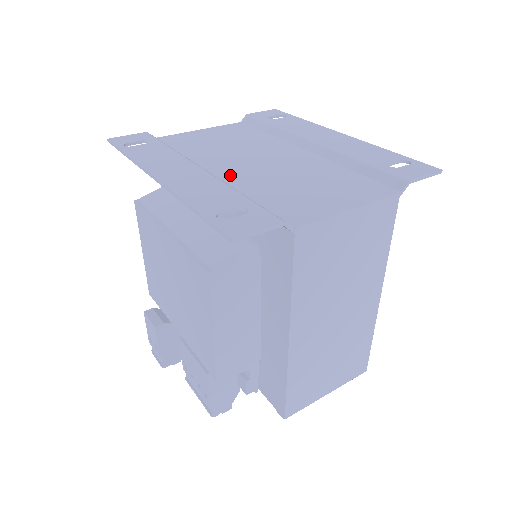
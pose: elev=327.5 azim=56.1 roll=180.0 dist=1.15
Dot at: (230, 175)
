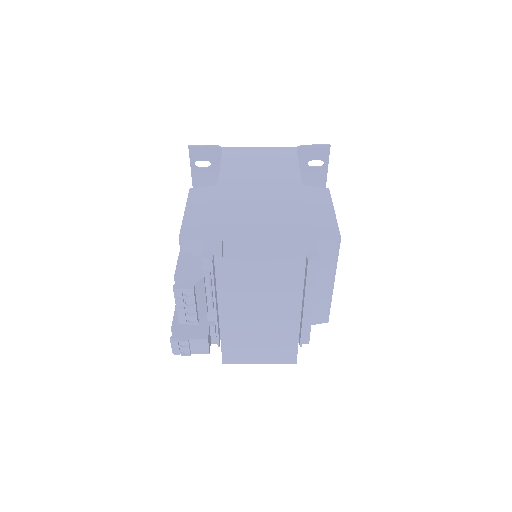
Dot at: occluded
